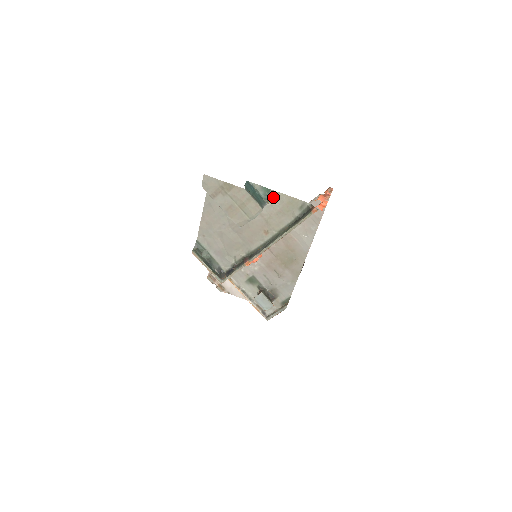
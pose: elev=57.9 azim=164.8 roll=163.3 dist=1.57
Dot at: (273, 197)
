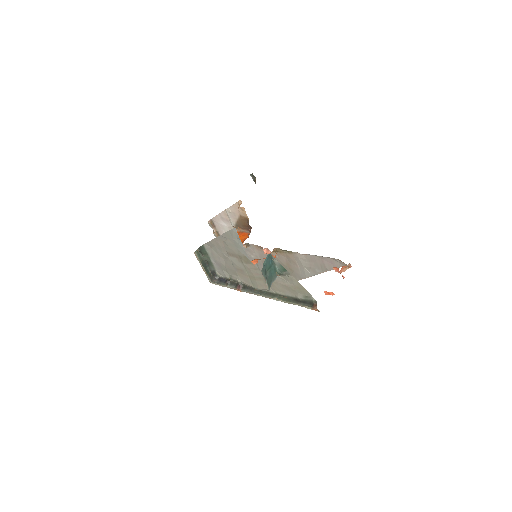
Dot at: (286, 276)
